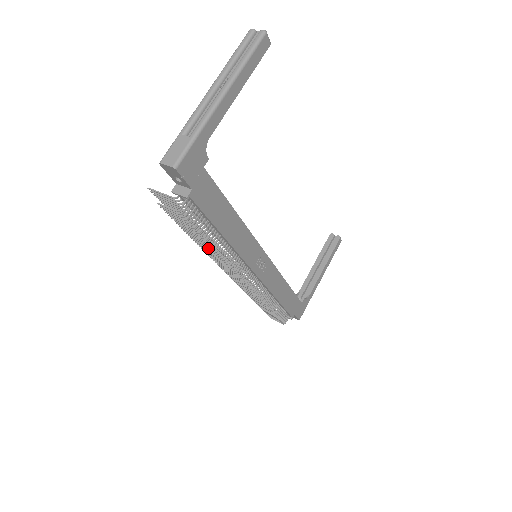
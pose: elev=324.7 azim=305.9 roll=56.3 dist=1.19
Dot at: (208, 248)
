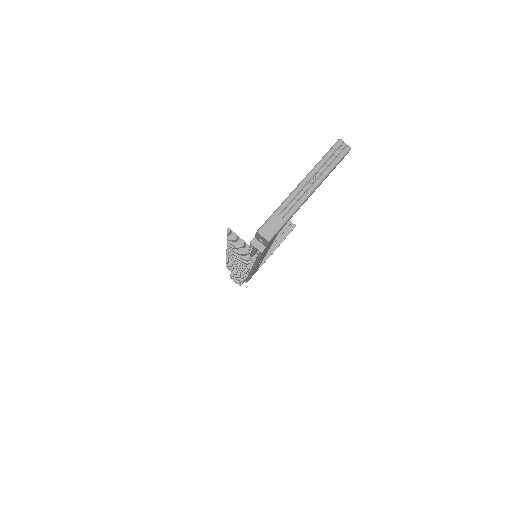
Dot at: (242, 263)
